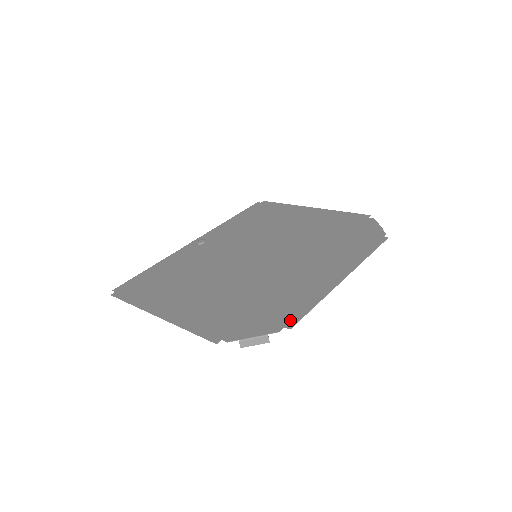
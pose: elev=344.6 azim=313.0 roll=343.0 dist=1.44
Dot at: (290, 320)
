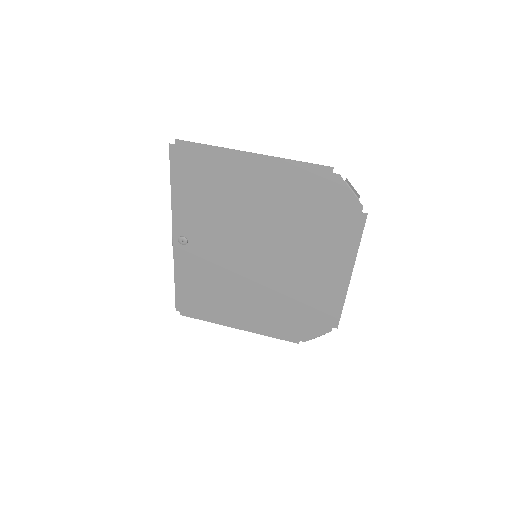
Dot at: (333, 322)
